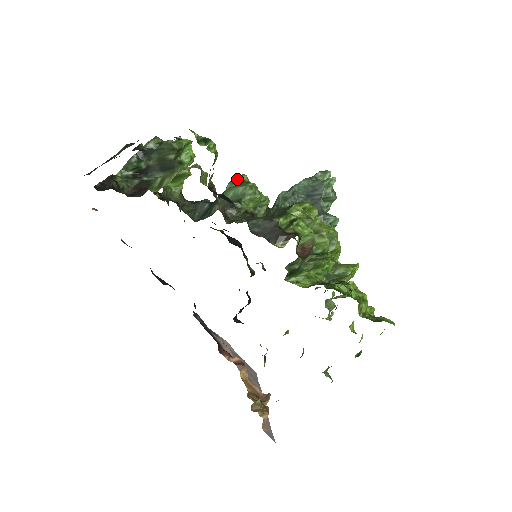
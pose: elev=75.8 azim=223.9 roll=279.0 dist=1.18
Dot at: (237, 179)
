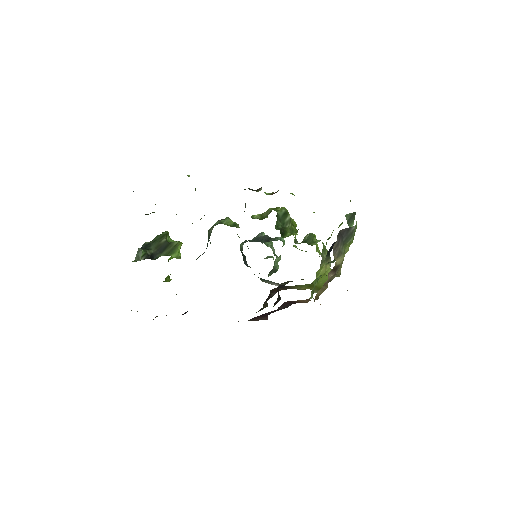
Dot at: occluded
